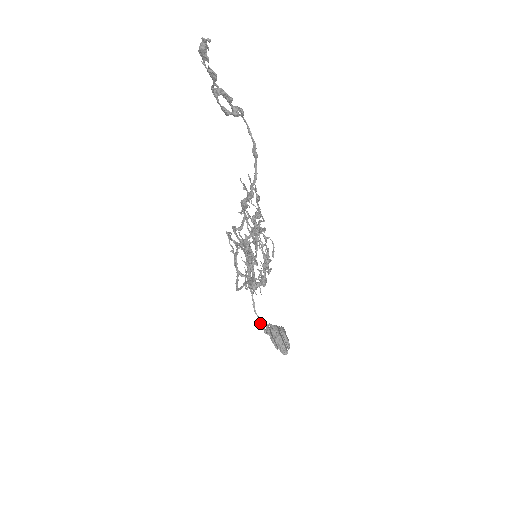
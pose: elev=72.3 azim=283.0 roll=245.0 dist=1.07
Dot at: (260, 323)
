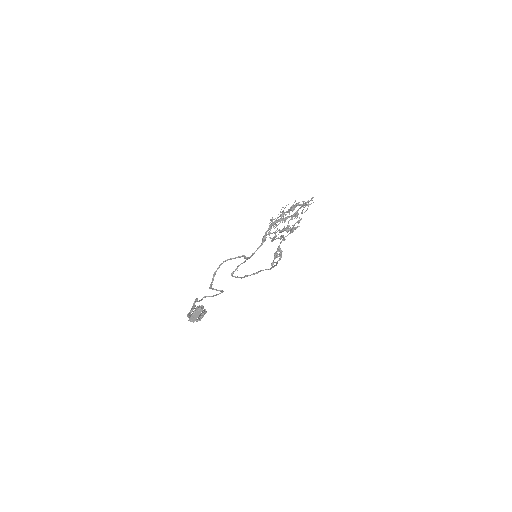
Dot at: occluded
